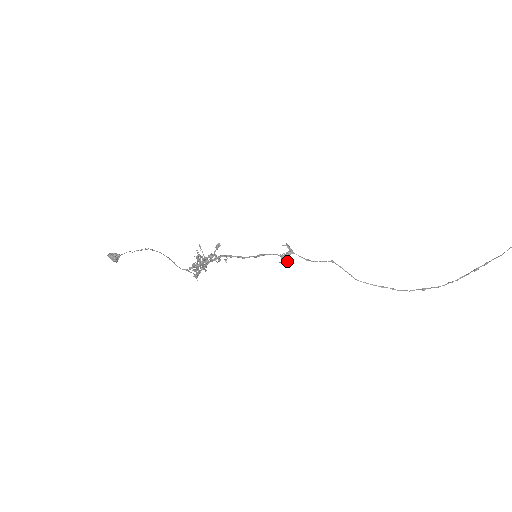
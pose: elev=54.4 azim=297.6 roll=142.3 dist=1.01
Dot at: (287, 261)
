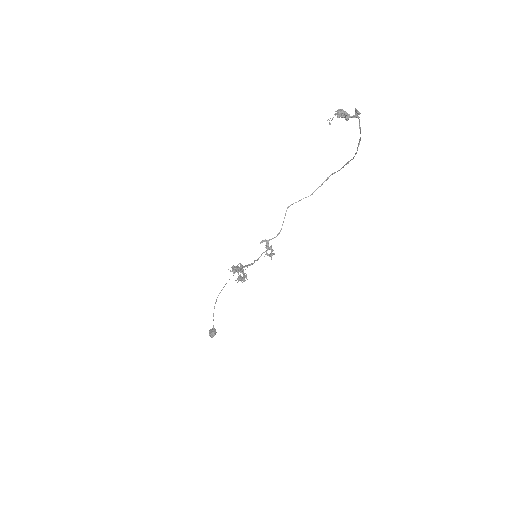
Dot at: occluded
